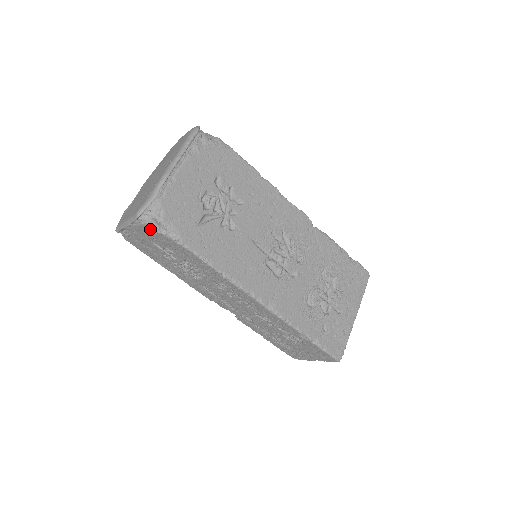
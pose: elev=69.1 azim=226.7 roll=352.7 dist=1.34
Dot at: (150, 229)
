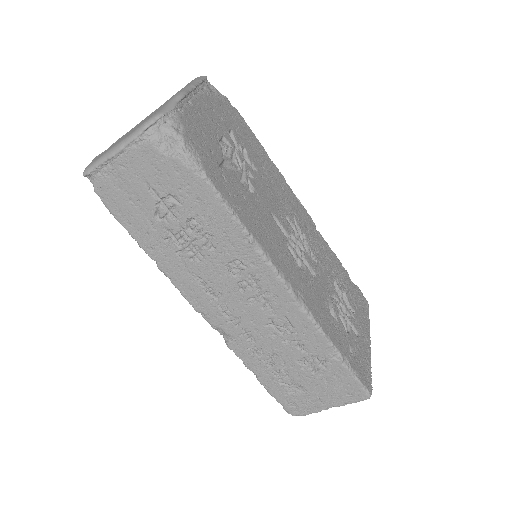
Dot at: (159, 152)
